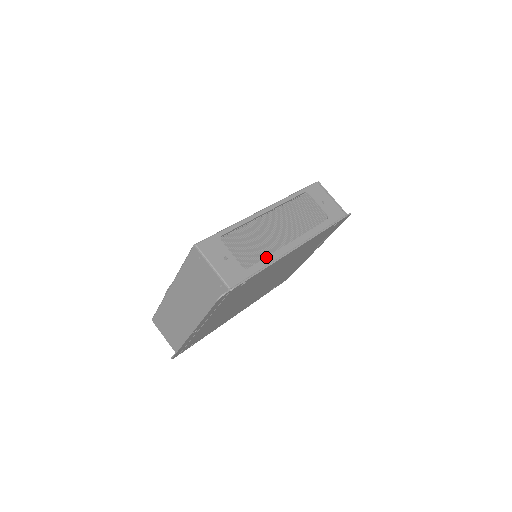
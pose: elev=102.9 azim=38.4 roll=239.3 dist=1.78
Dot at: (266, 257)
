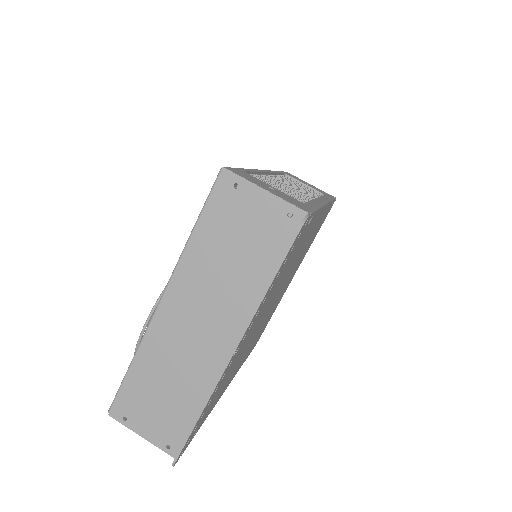
Dot at: occluded
